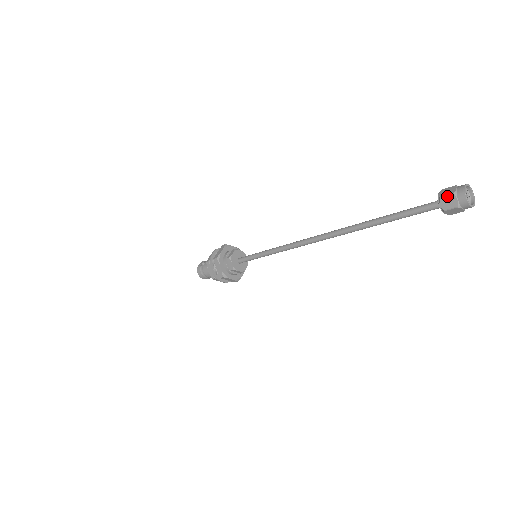
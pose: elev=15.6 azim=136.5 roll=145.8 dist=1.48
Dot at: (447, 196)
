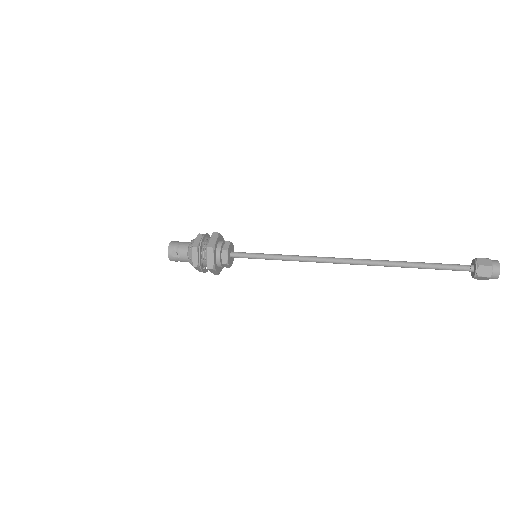
Dot at: (484, 277)
